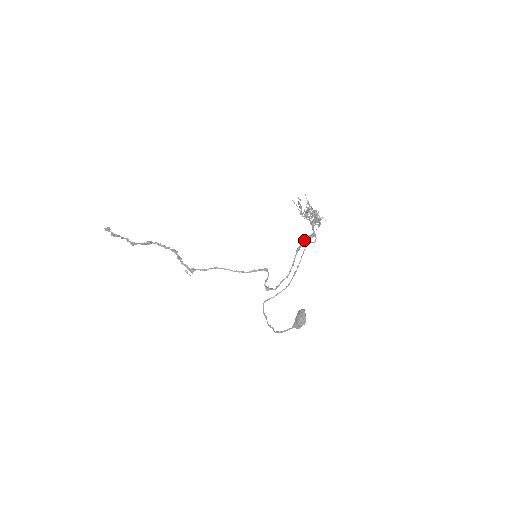
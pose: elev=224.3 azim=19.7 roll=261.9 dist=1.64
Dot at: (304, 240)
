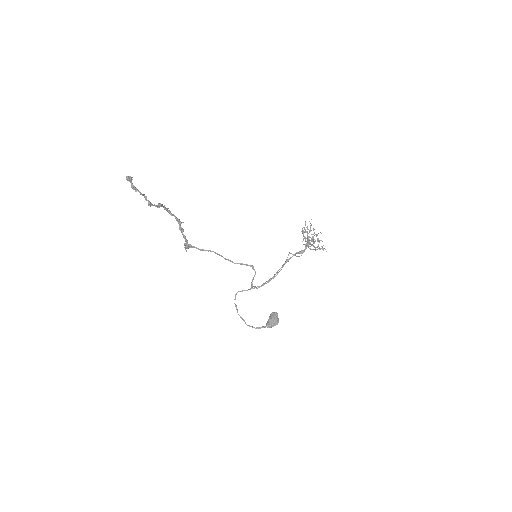
Dot at: (294, 254)
